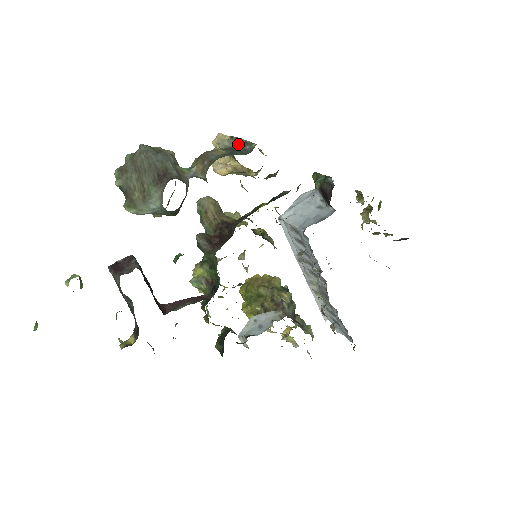
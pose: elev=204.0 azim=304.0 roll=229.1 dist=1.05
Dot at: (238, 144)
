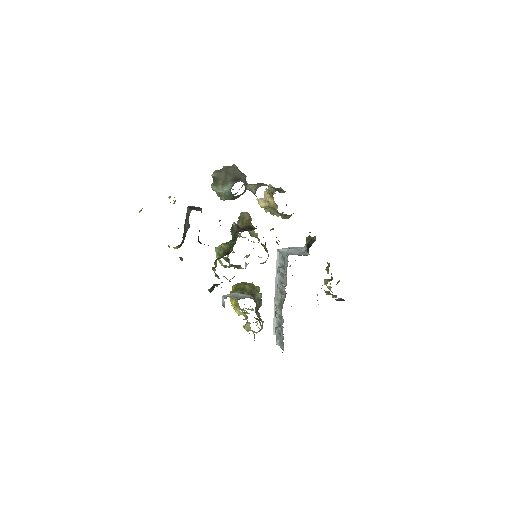
Dot at: (278, 189)
